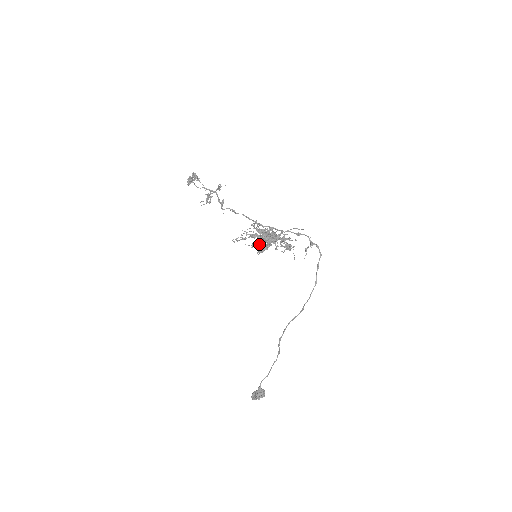
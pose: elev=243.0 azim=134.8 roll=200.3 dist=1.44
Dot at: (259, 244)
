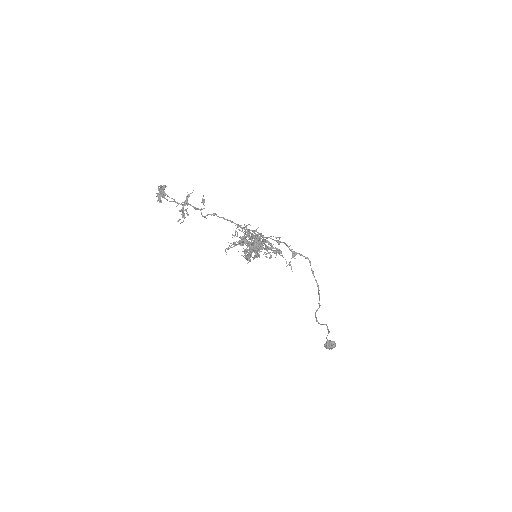
Dot at: (246, 258)
